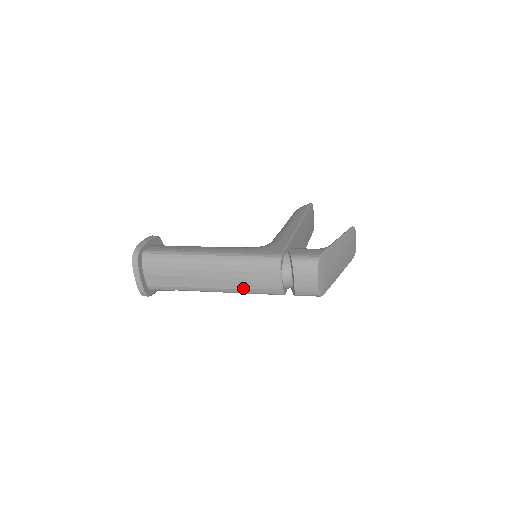
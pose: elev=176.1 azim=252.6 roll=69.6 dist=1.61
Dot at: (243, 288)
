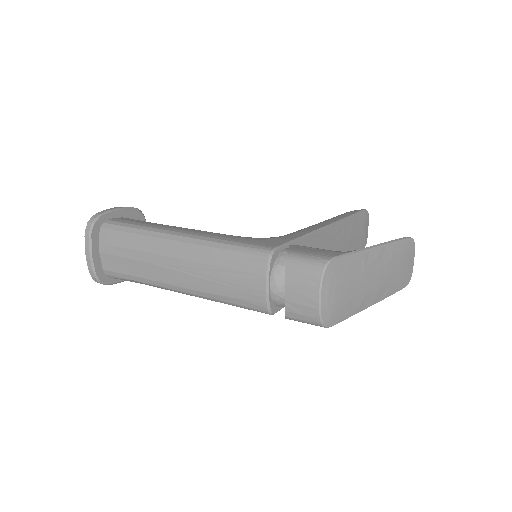
Dot at: (215, 292)
